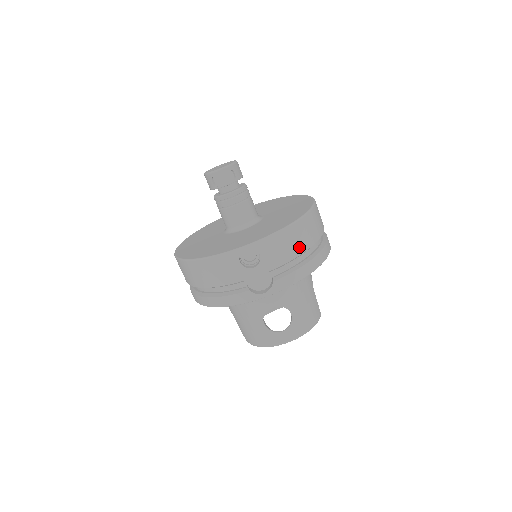
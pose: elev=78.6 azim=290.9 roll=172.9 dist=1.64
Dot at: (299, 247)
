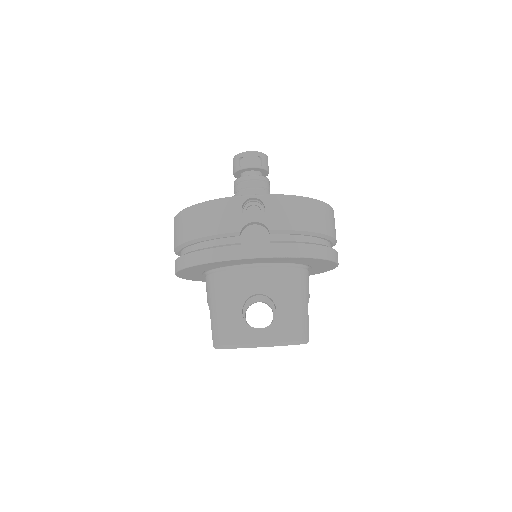
Dot at: (307, 223)
